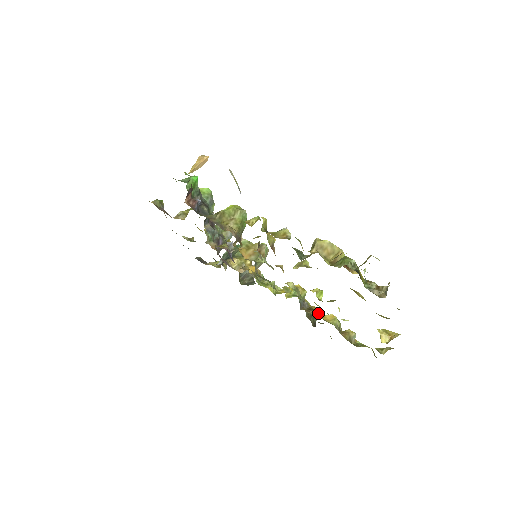
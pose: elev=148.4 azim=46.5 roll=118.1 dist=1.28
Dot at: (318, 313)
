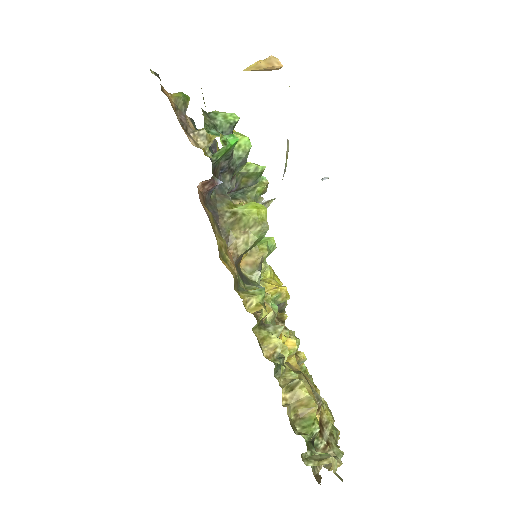
Dot at: (283, 334)
